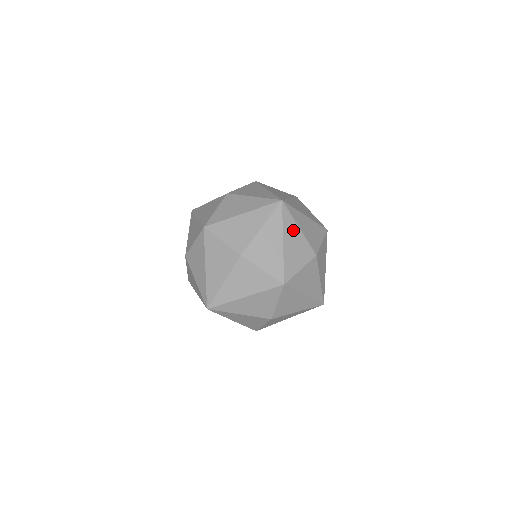
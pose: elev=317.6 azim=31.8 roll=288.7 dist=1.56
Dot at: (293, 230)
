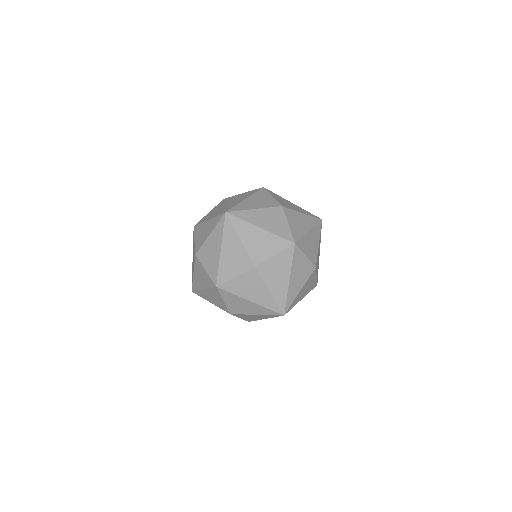
Dot at: occluded
